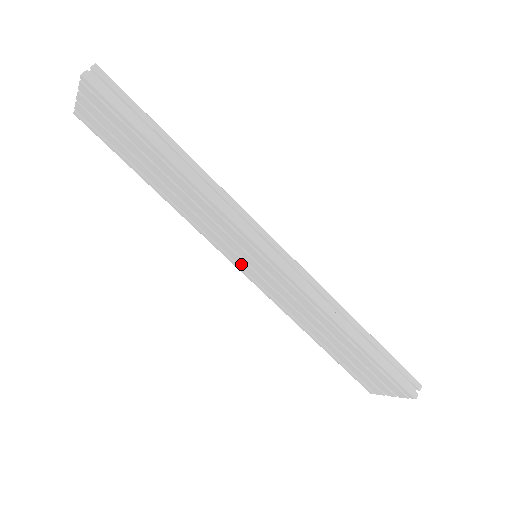
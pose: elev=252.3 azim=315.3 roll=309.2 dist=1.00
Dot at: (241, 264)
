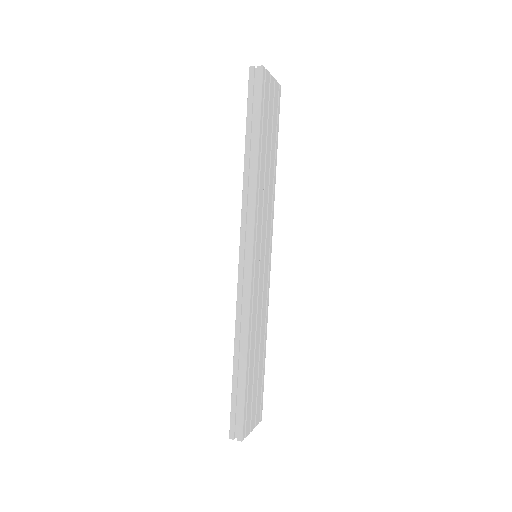
Dot at: occluded
